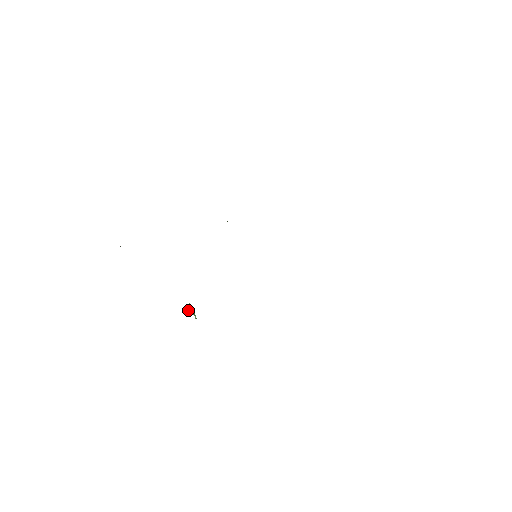
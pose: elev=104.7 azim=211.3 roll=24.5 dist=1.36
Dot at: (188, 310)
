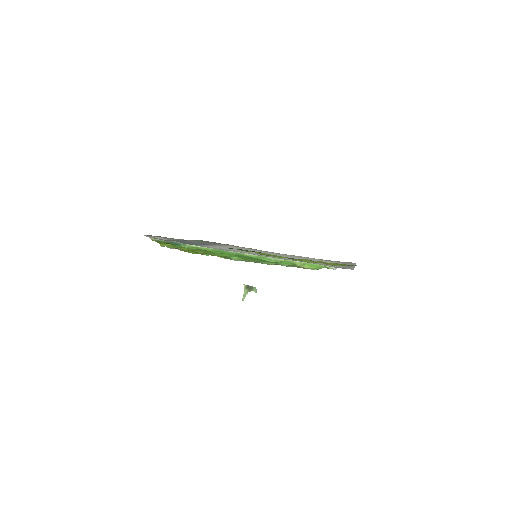
Dot at: (244, 295)
